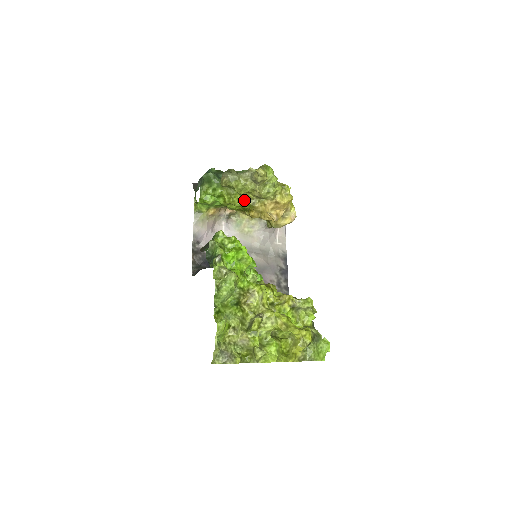
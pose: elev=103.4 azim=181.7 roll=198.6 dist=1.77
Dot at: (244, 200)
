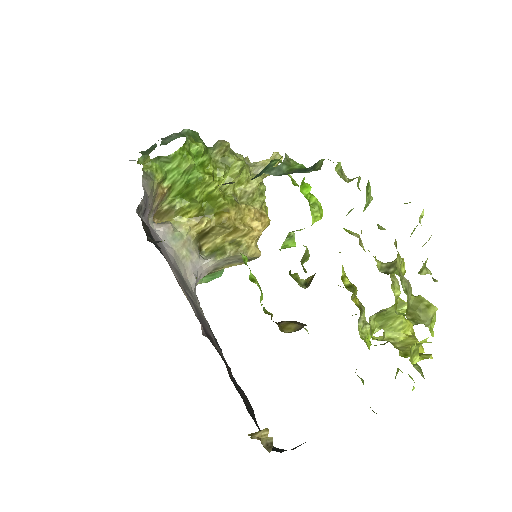
Dot at: (223, 192)
